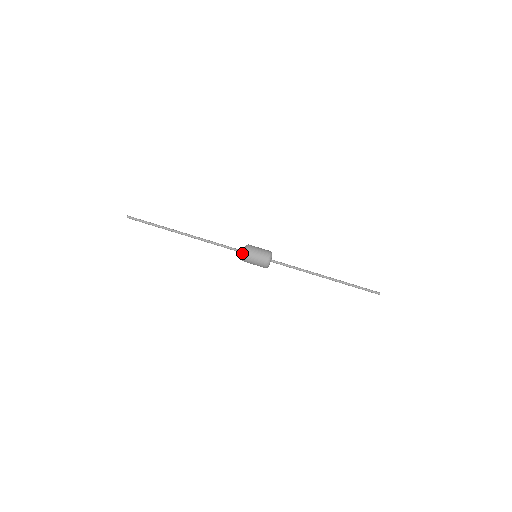
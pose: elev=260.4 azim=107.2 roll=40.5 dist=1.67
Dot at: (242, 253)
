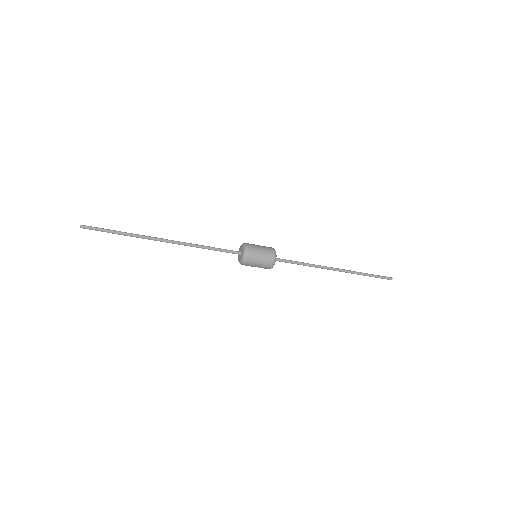
Dot at: (239, 255)
